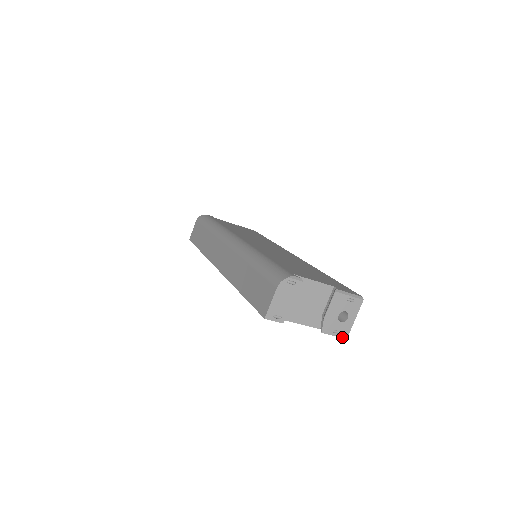
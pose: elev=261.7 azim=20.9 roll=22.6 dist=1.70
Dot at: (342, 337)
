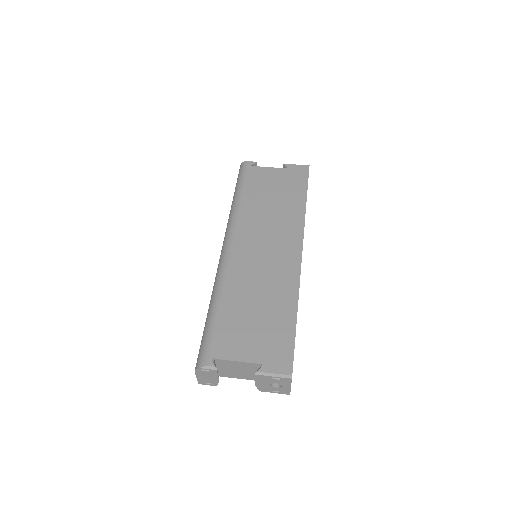
Dot at: occluded
